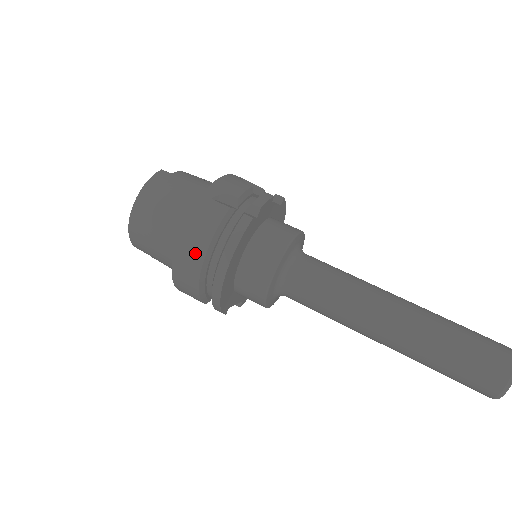
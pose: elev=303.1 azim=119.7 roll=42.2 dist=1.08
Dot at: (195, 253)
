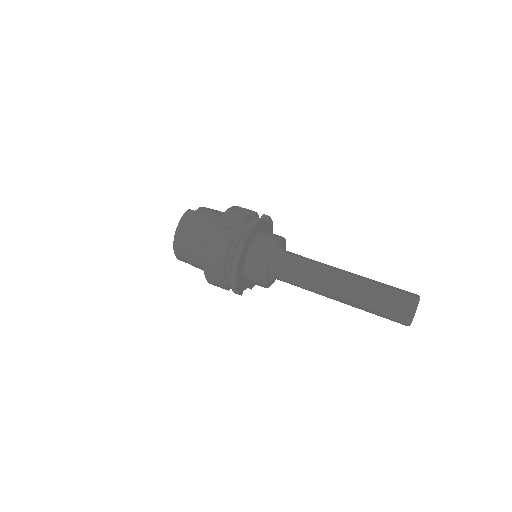
Dot at: (217, 261)
